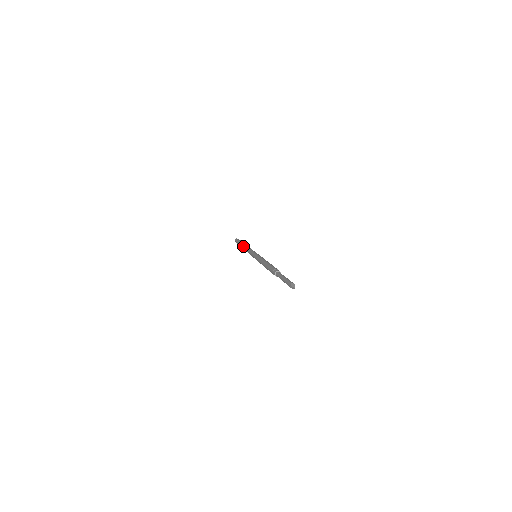
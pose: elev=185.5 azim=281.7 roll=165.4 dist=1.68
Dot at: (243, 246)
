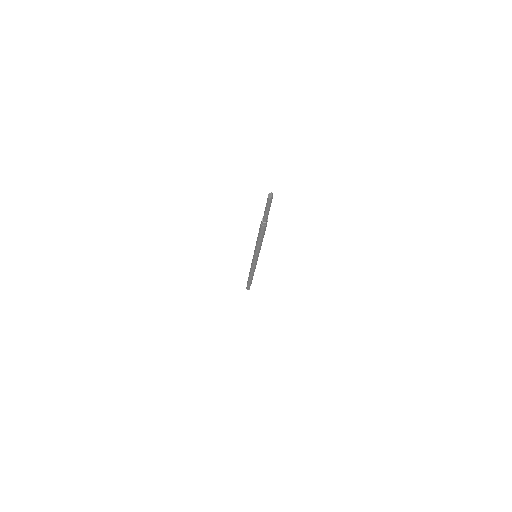
Dot at: (249, 272)
